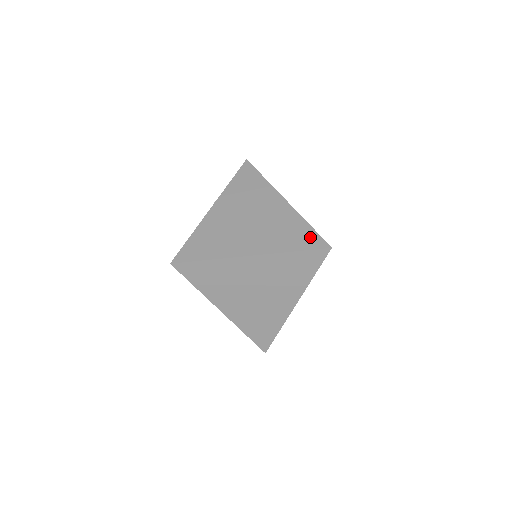
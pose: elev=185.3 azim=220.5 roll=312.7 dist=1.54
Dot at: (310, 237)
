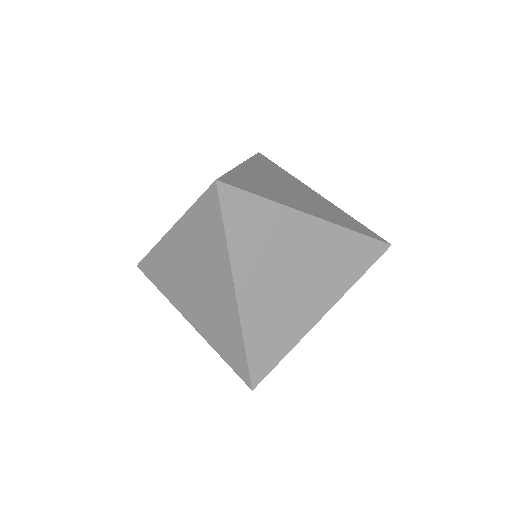
Dot at: (365, 229)
